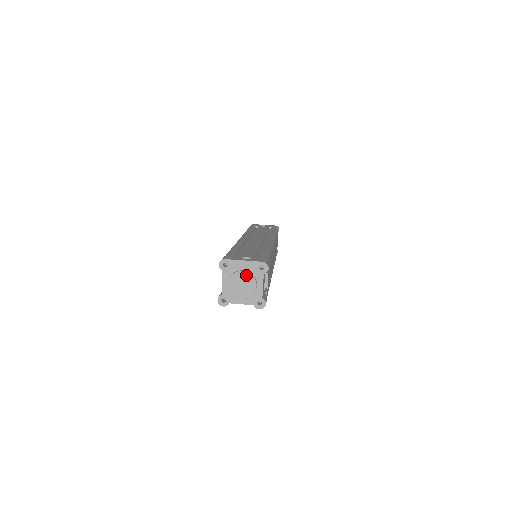
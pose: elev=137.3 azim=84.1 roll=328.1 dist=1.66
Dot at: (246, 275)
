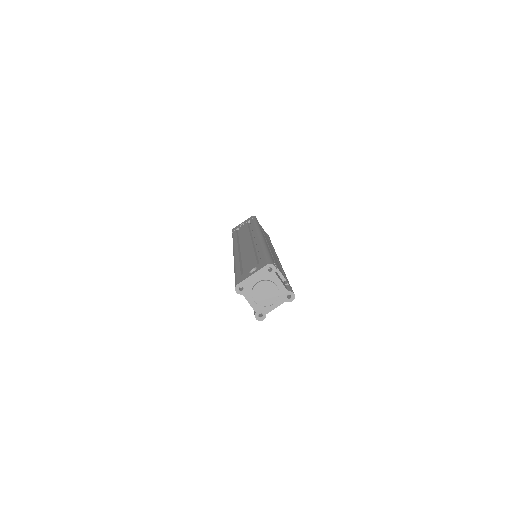
Dot at: (263, 284)
